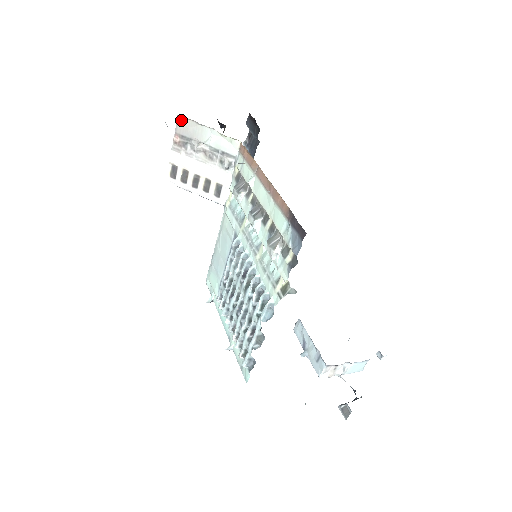
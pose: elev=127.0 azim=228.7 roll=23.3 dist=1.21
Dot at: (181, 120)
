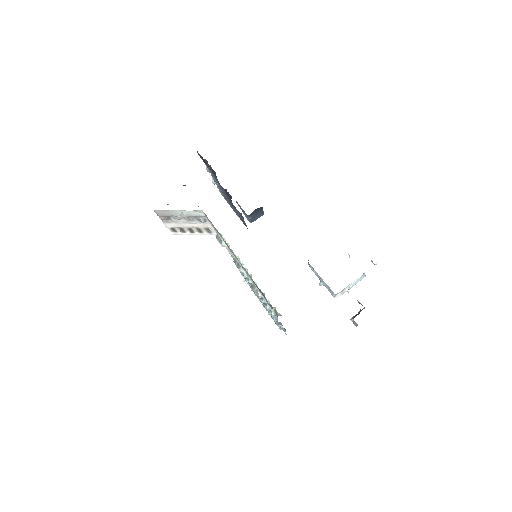
Dot at: (157, 211)
